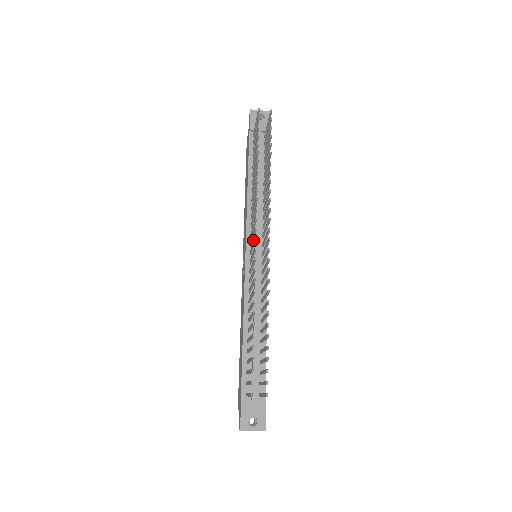
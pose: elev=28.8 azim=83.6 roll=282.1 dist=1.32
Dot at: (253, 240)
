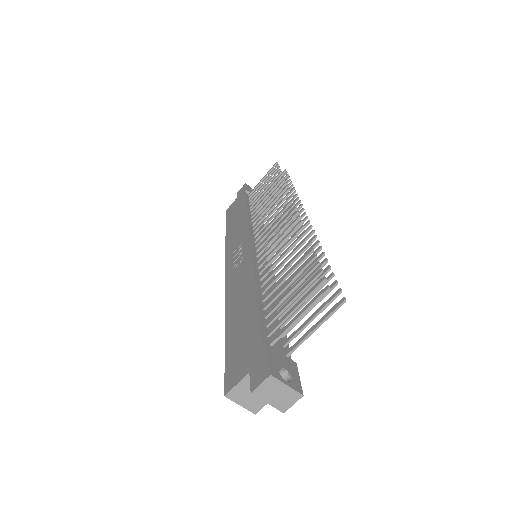
Dot at: occluded
